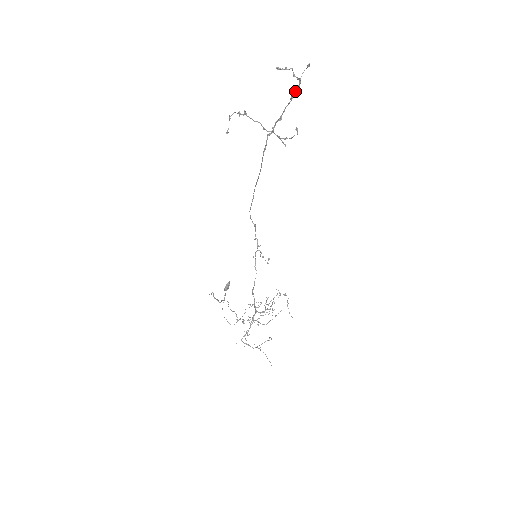
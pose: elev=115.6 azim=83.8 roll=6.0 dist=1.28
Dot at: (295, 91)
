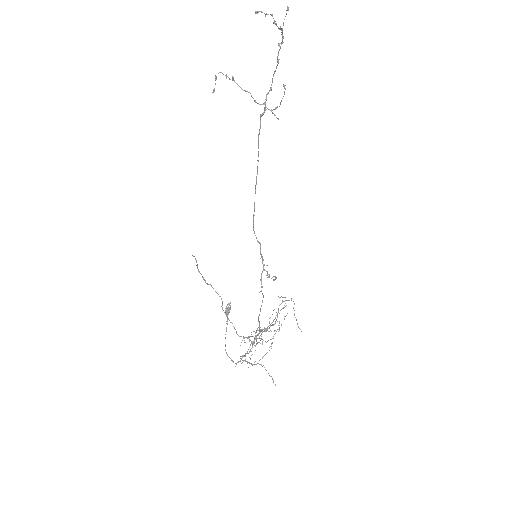
Dot at: (280, 48)
